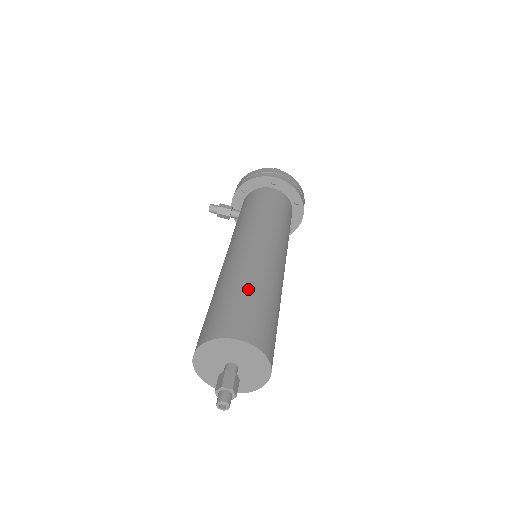
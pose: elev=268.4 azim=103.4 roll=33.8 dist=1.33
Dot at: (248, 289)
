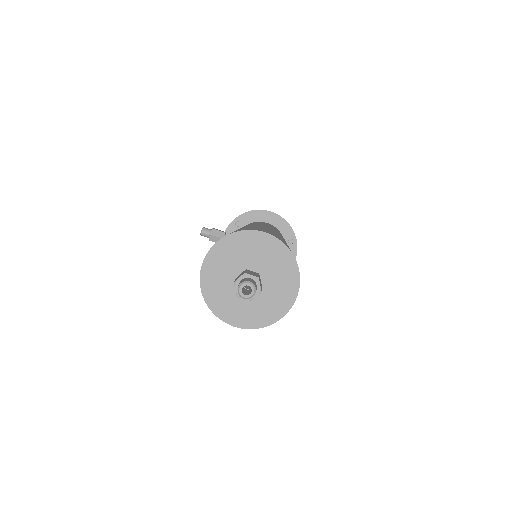
Dot at: (264, 228)
